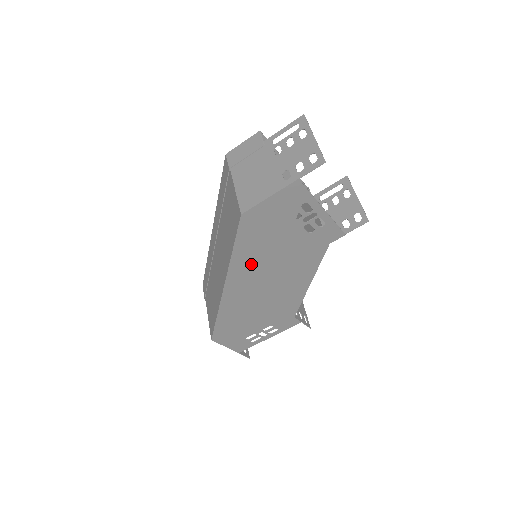
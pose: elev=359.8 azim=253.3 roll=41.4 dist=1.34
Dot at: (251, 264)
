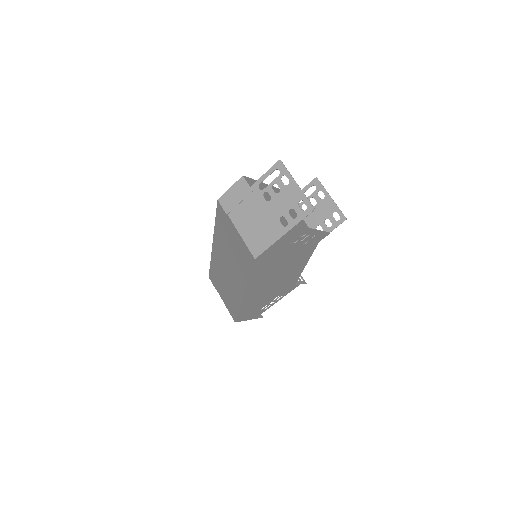
Dot at: (263, 277)
